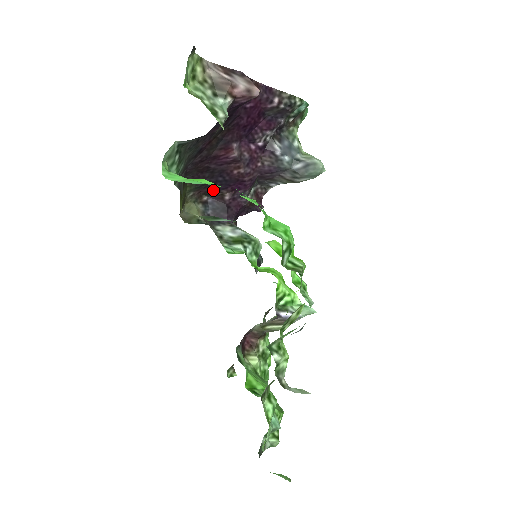
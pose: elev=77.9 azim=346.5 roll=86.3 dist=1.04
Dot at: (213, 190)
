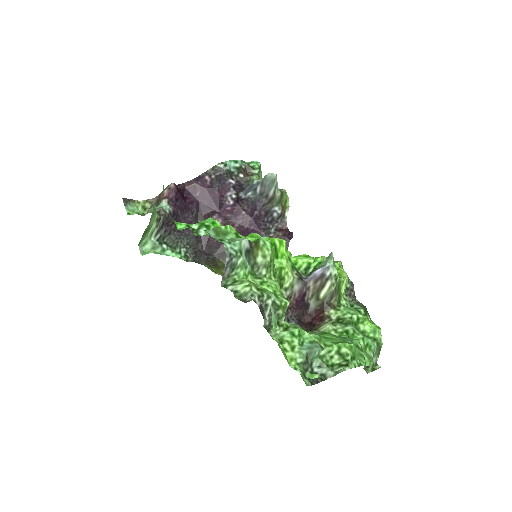
Dot at: occluded
